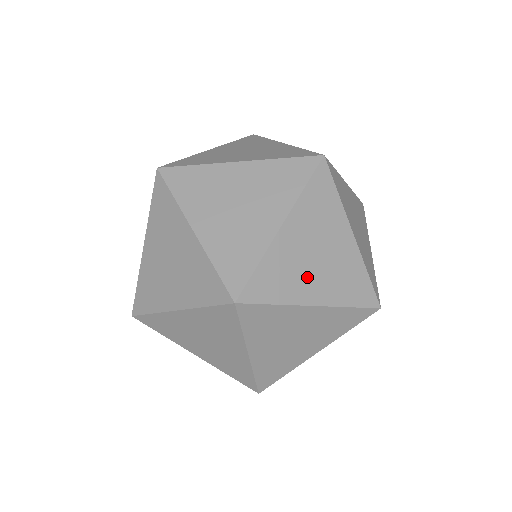
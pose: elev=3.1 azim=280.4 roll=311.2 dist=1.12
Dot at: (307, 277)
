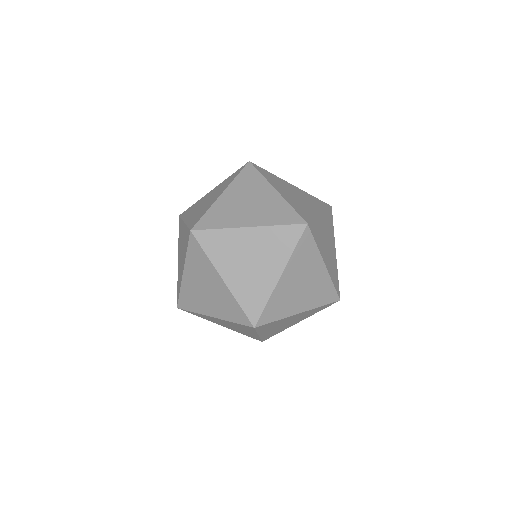
Dot at: (296, 299)
